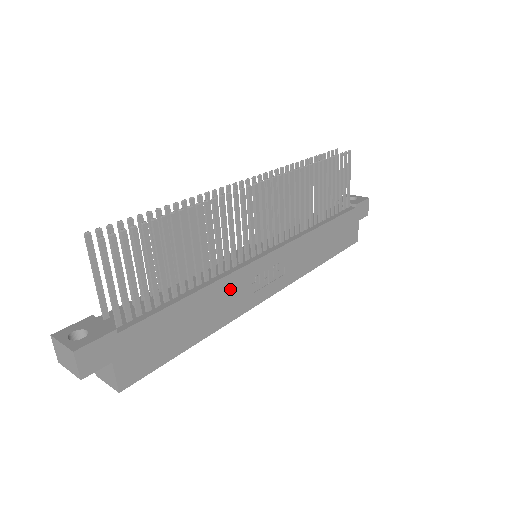
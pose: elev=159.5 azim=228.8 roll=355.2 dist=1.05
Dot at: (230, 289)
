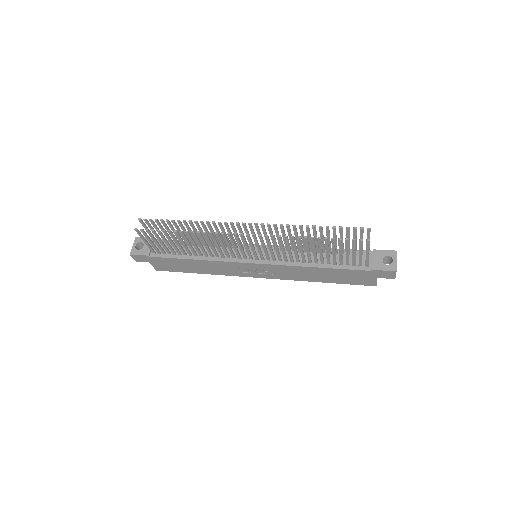
Dot at: (221, 266)
